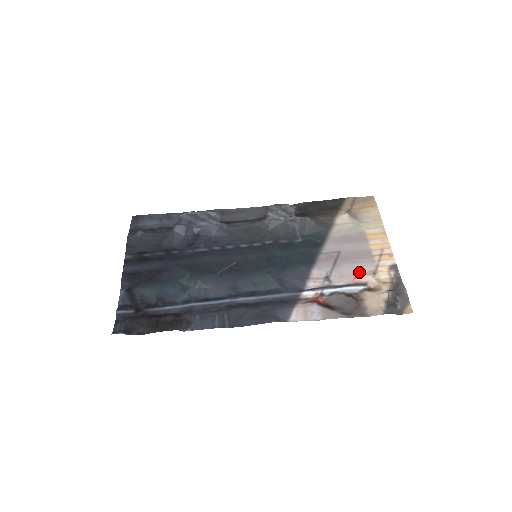
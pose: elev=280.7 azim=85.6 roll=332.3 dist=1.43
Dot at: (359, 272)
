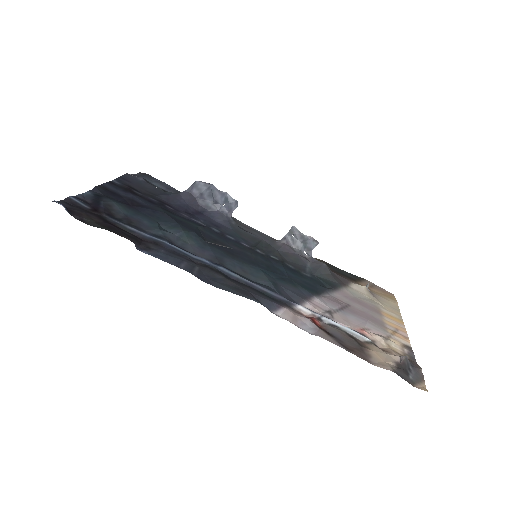
Dot at: (368, 329)
